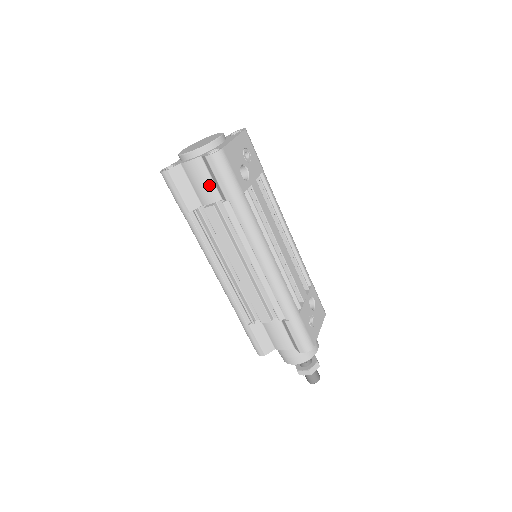
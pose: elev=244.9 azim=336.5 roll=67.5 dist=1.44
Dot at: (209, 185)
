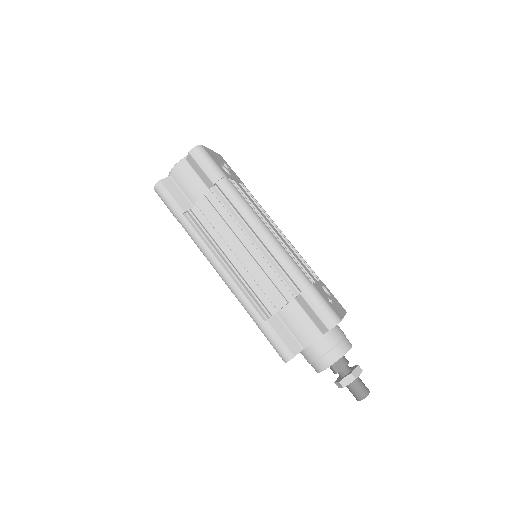
Dot at: (197, 182)
